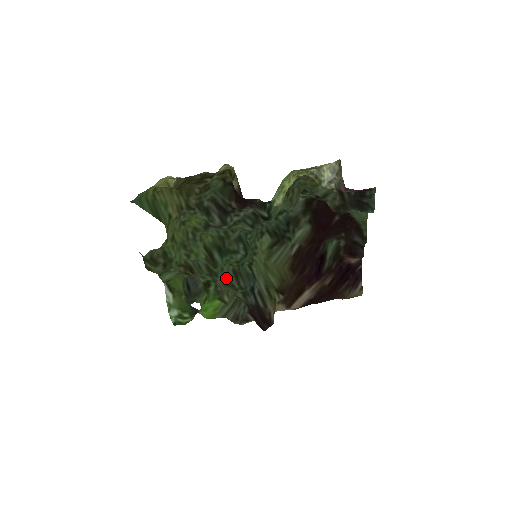
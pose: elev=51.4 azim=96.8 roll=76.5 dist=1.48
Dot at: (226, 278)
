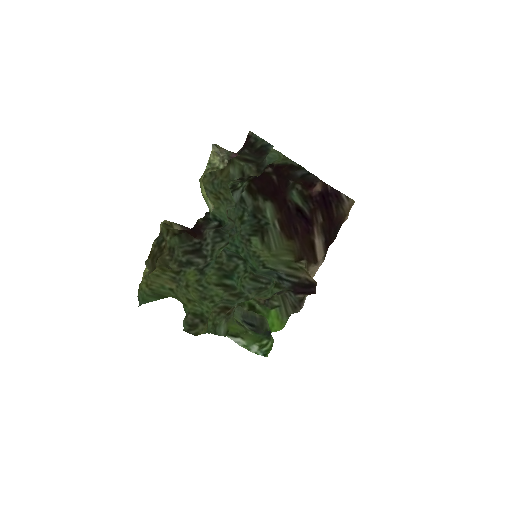
Dot at: (252, 289)
